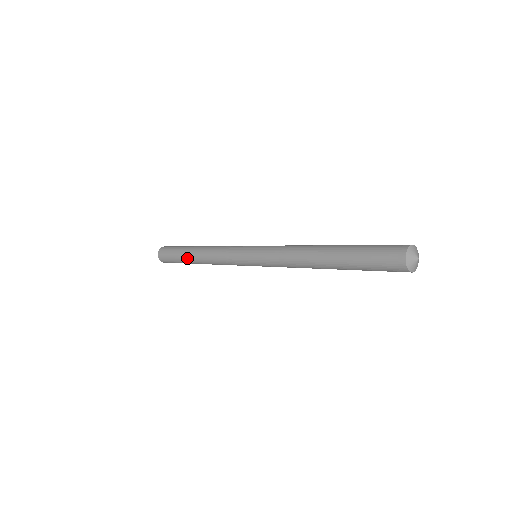
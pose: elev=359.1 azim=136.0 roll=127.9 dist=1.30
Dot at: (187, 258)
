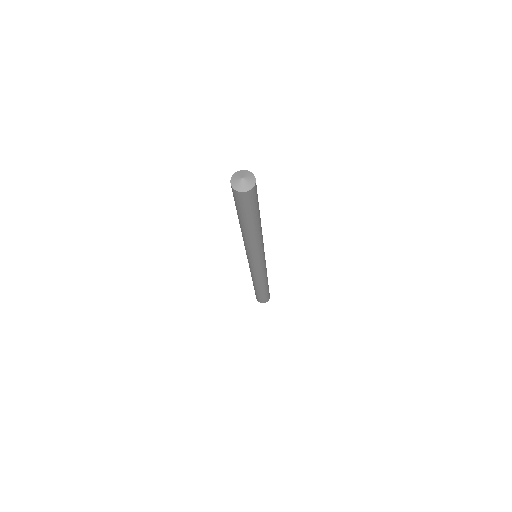
Dot at: occluded
